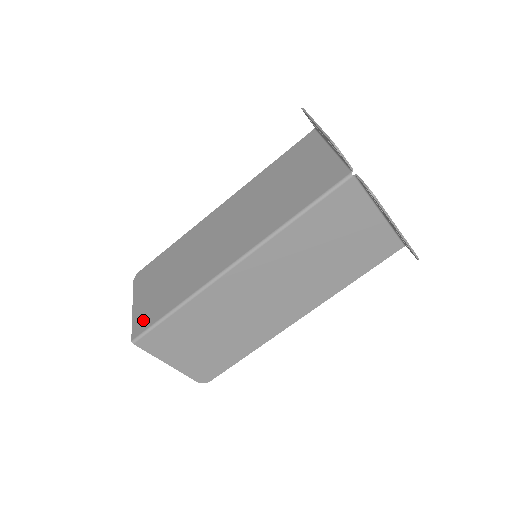
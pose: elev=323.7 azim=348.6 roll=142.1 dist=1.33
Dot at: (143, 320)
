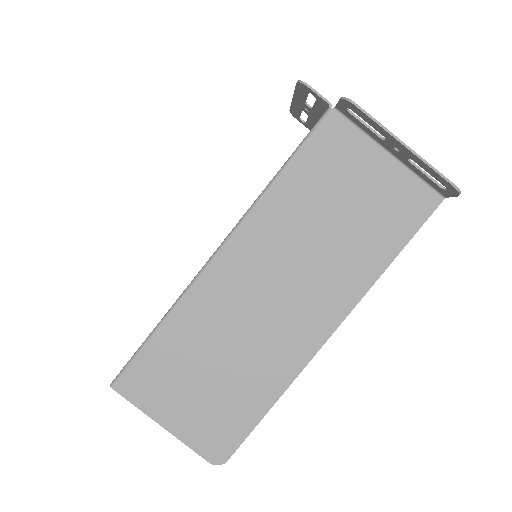
Dot at: occluded
